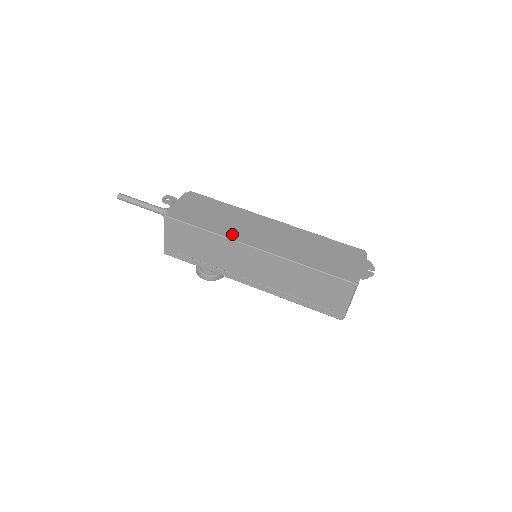
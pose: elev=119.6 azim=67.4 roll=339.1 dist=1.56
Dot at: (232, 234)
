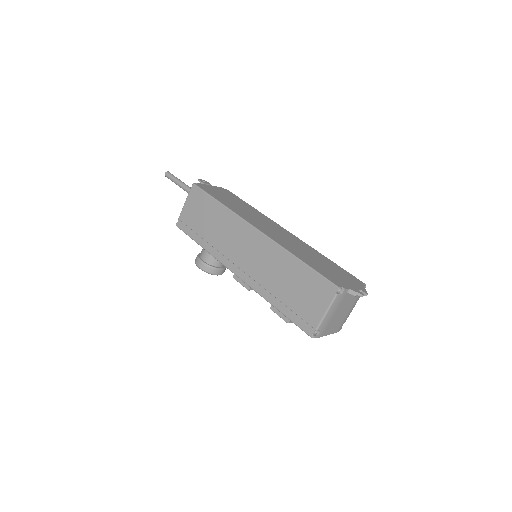
Dot at: (242, 215)
